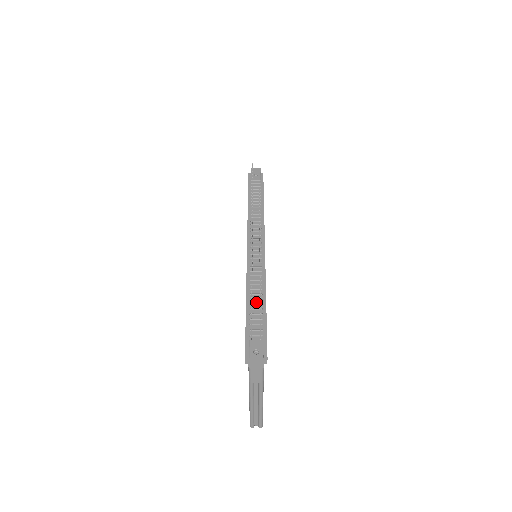
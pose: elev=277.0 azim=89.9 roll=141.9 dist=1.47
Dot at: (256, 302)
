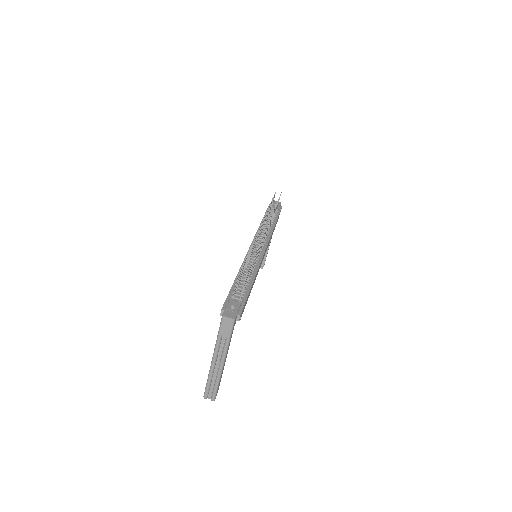
Dot at: occluded
